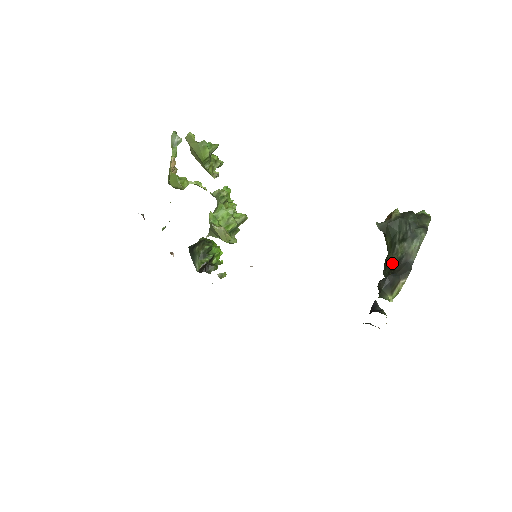
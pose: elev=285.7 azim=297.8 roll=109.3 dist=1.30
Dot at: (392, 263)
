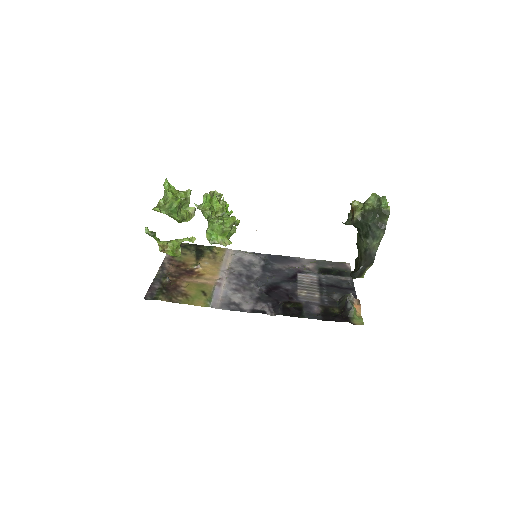
Dot at: (360, 249)
